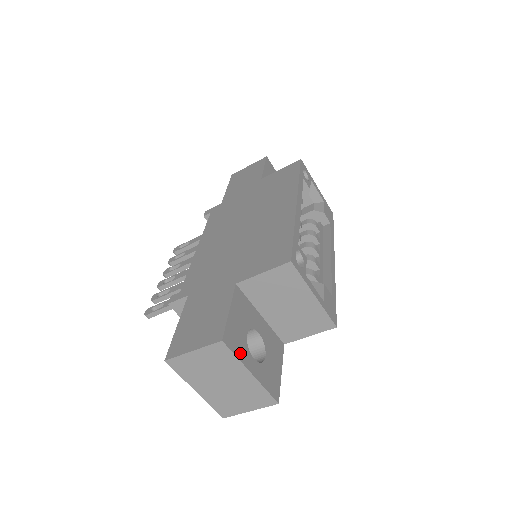
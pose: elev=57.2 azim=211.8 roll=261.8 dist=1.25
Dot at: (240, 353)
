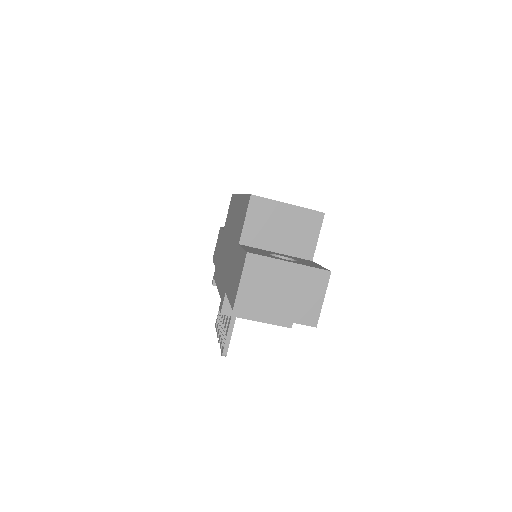
Dot at: (270, 257)
